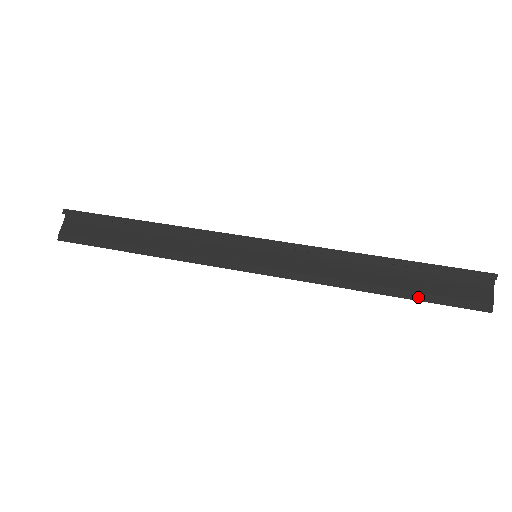
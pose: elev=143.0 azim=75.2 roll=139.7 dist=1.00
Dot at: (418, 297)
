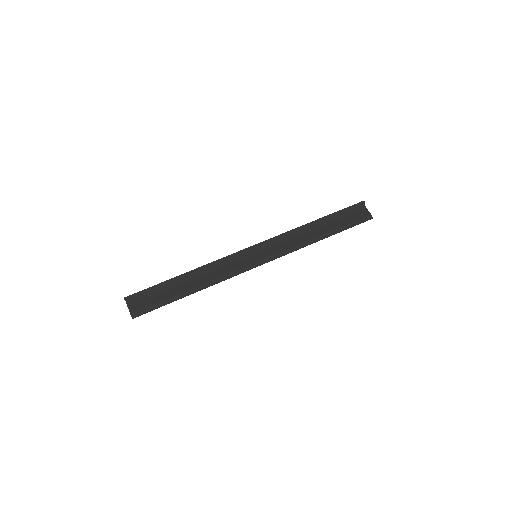
Dot at: (341, 229)
